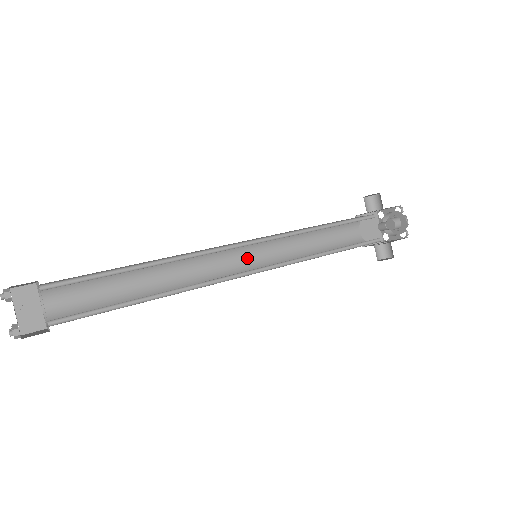
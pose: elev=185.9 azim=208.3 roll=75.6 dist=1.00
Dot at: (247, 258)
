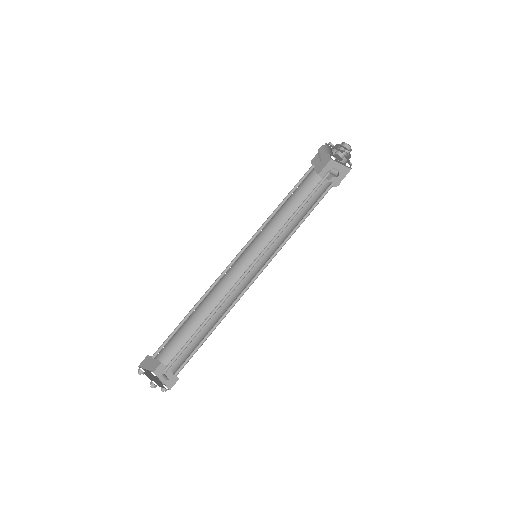
Dot at: (247, 251)
